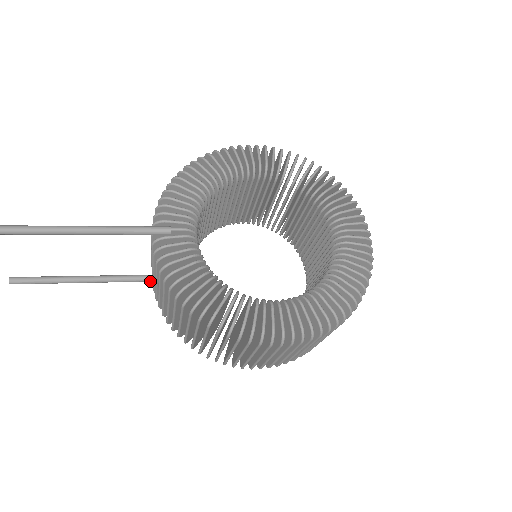
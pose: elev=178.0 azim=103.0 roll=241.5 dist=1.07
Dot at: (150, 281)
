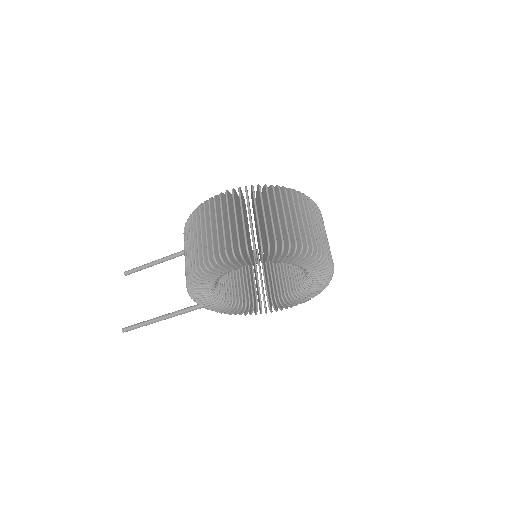
Dot at: (196, 307)
